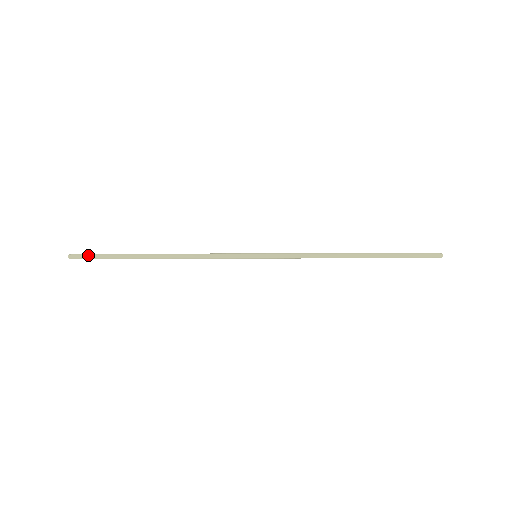
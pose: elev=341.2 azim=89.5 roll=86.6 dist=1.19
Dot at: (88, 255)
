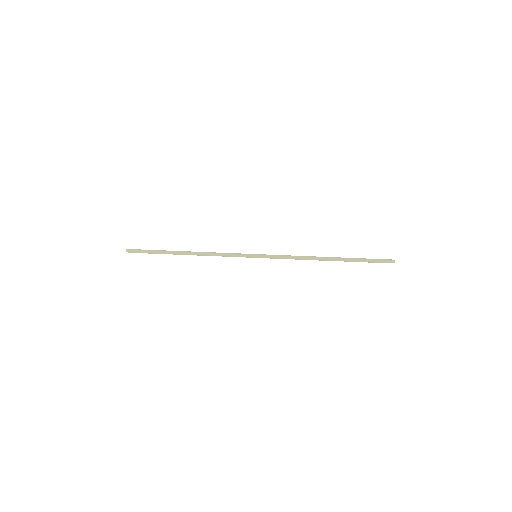
Dot at: (139, 250)
